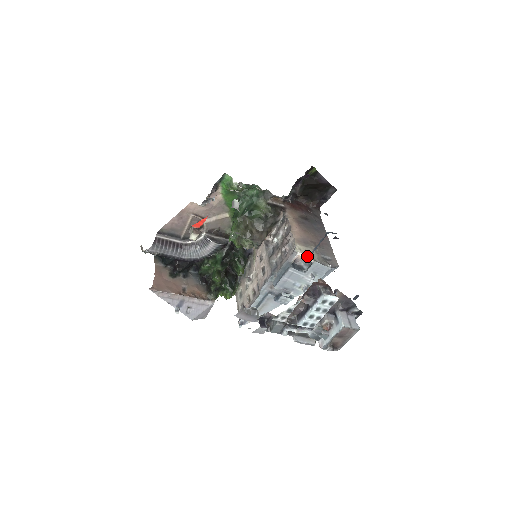
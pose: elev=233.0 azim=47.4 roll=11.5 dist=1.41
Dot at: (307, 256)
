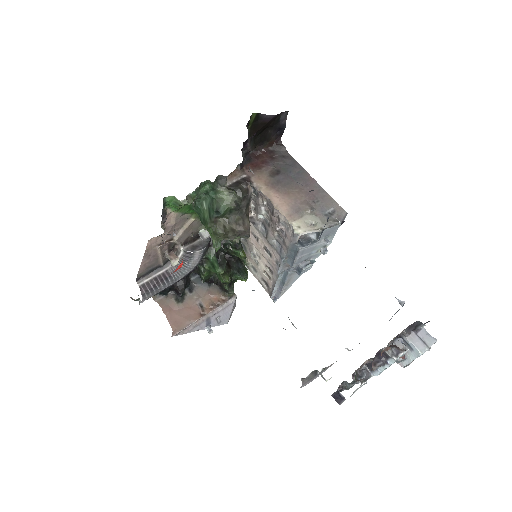
Dot at: (311, 231)
